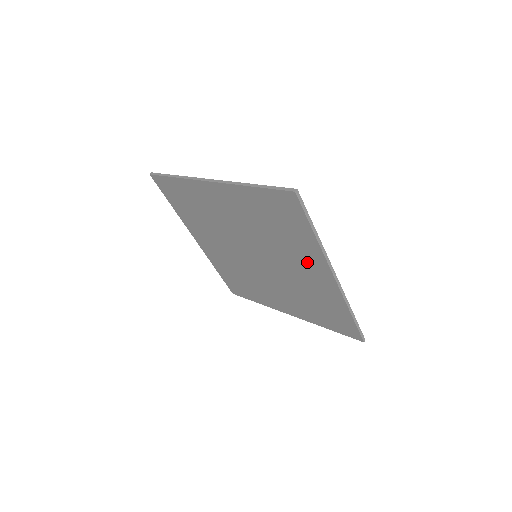
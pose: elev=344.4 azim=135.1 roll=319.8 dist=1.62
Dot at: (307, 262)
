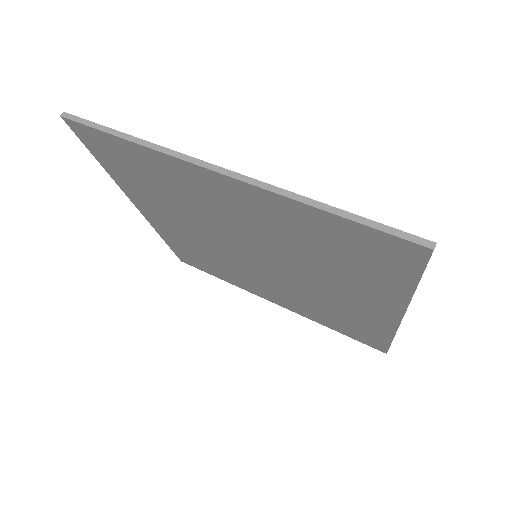
Dot at: (363, 295)
